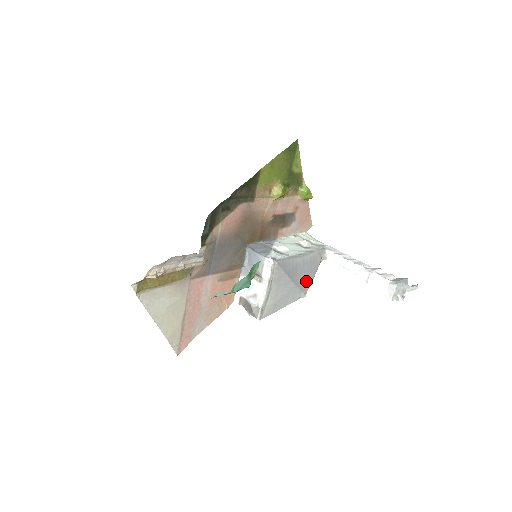
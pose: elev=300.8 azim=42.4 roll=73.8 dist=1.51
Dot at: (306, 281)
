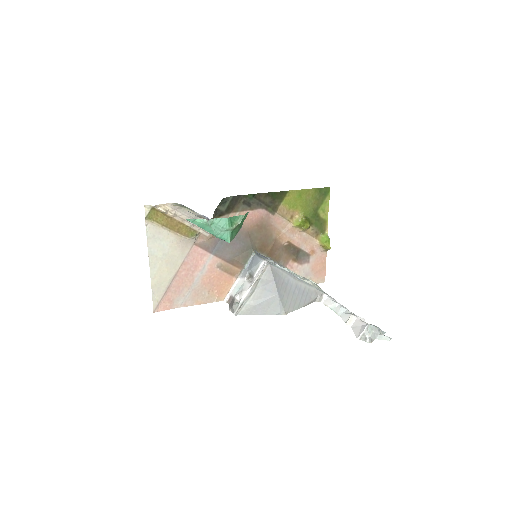
Dot at: (292, 304)
